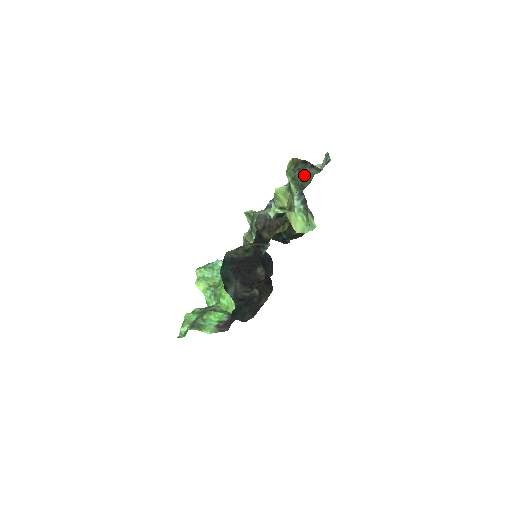
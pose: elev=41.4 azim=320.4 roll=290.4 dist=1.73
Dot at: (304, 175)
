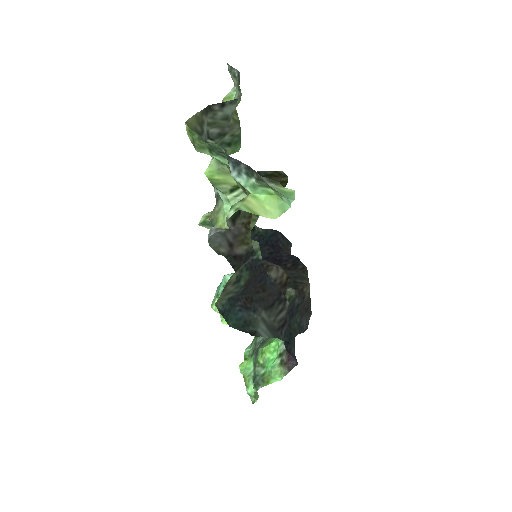
Dot at: (223, 125)
